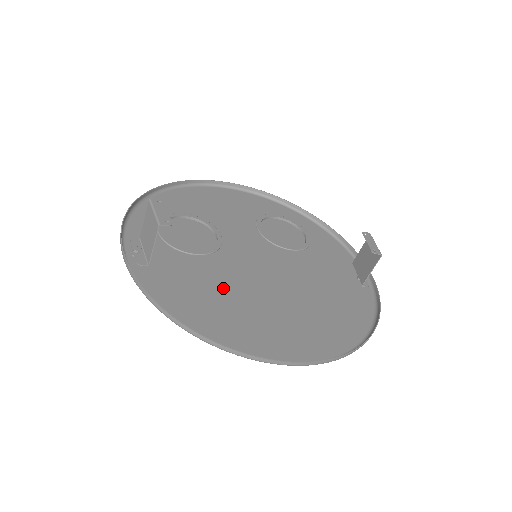
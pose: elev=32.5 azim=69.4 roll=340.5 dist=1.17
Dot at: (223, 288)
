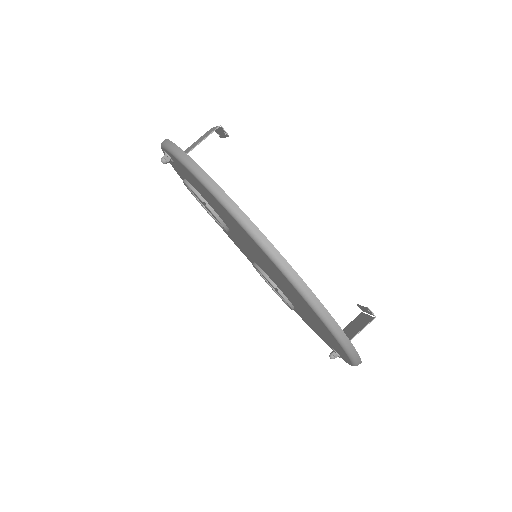
Dot at: occluded
